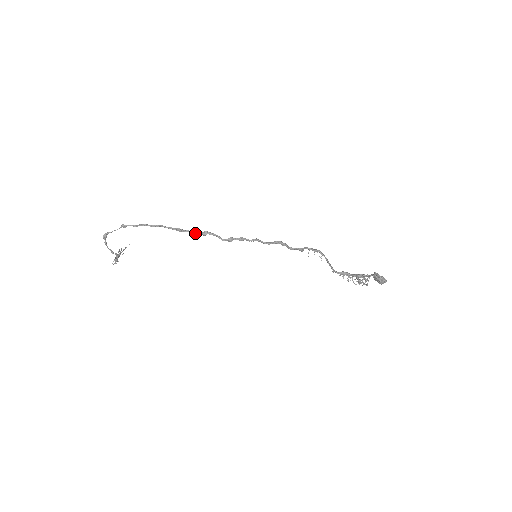
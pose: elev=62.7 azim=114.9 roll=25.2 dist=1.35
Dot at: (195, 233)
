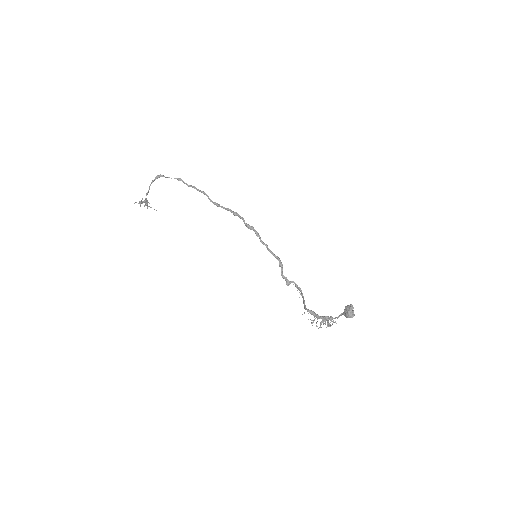
Dot at: (229, 209)
